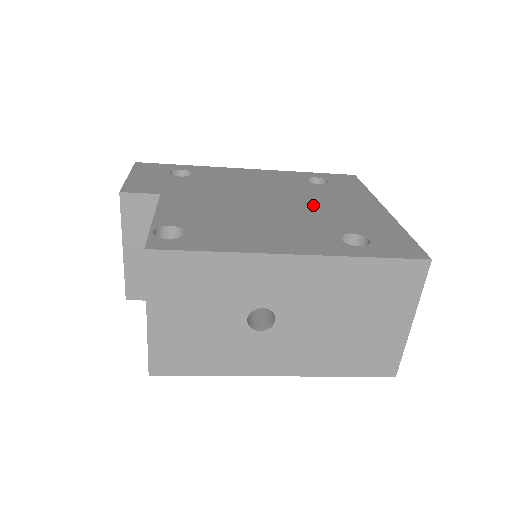
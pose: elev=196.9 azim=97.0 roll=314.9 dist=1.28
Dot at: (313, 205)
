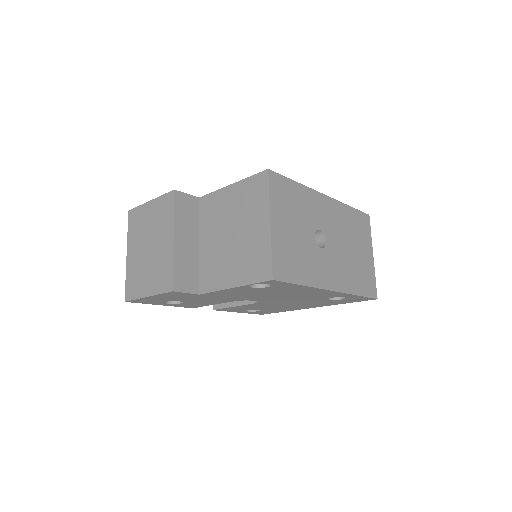
Dot at: occluded
